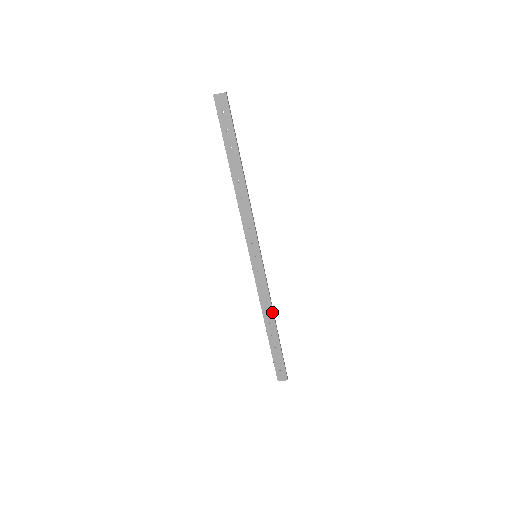
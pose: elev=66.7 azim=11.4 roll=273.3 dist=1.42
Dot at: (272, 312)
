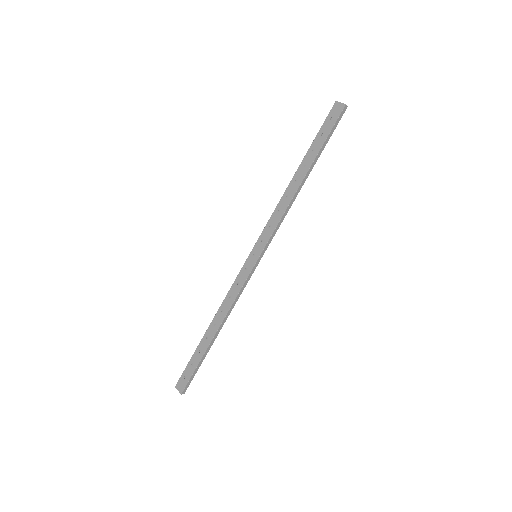
Dot at: (224, 317)
